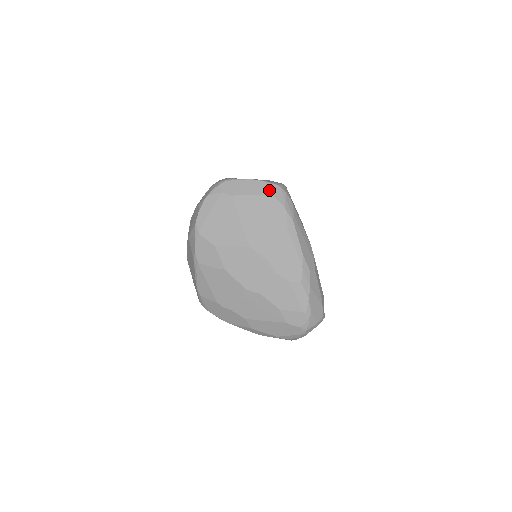
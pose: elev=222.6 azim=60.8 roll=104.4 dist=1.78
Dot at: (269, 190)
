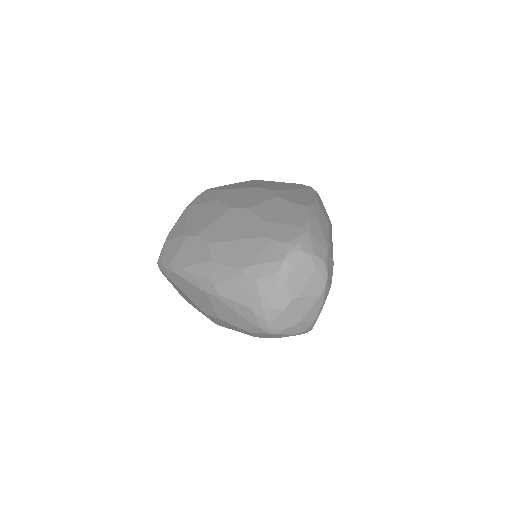
Dot at: occluded
